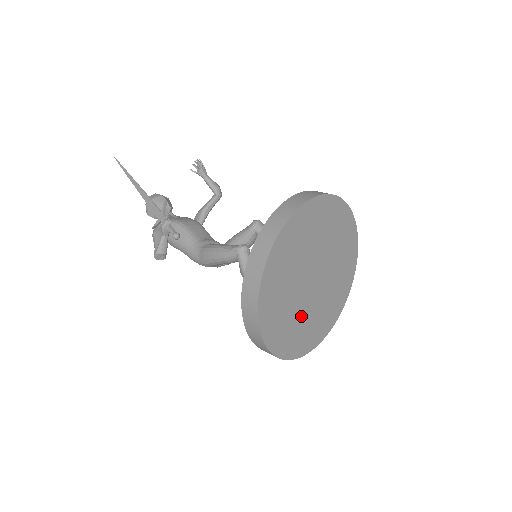
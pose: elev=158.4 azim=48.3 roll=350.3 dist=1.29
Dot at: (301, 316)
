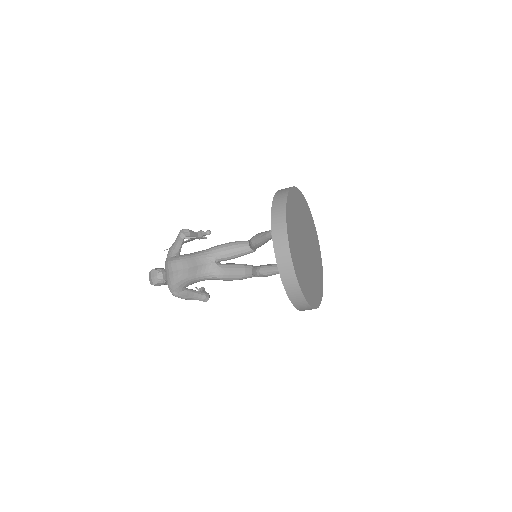
Dot at: (298, 235)
